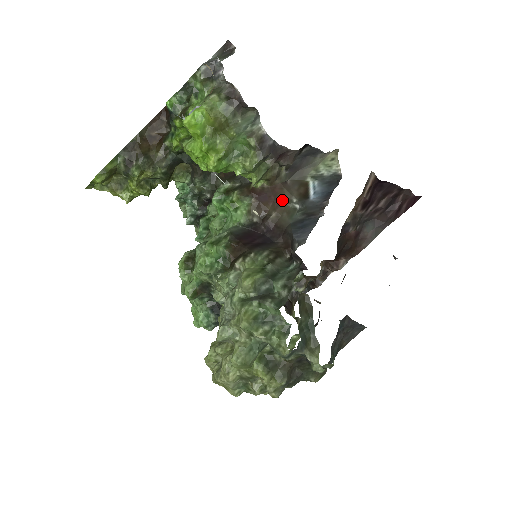
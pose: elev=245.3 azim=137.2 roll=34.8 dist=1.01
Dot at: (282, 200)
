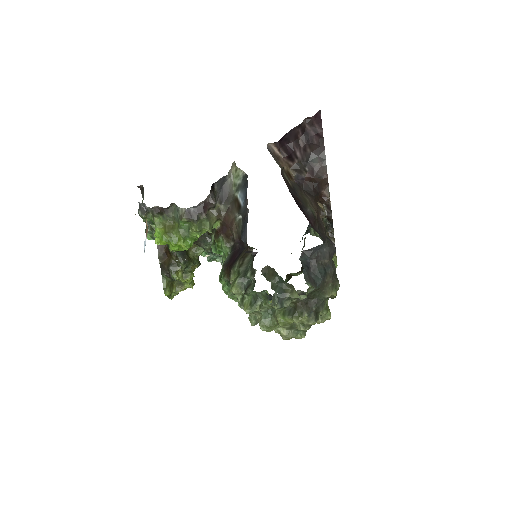
Dot at: (232, 222)
